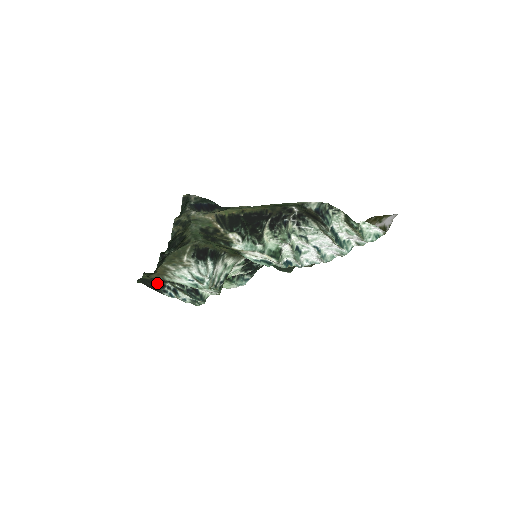
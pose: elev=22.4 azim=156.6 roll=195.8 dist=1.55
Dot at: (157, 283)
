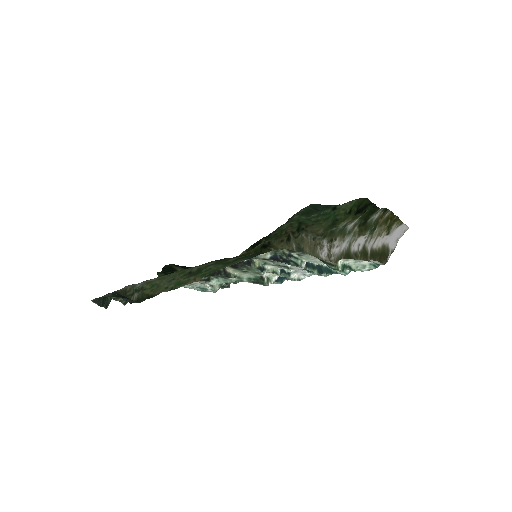
Dot at: occluded
